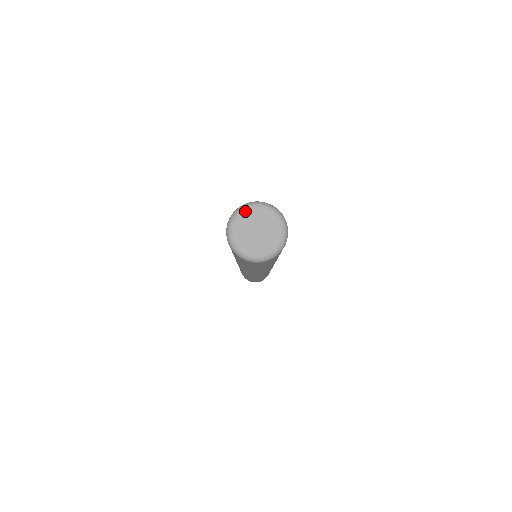
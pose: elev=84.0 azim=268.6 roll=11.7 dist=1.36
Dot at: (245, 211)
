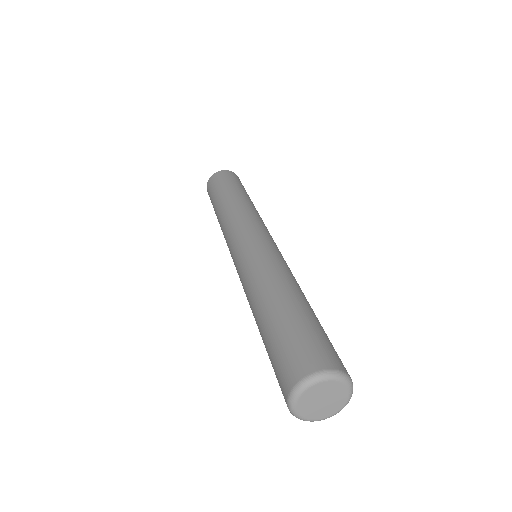
Dot at: (322, 383)
